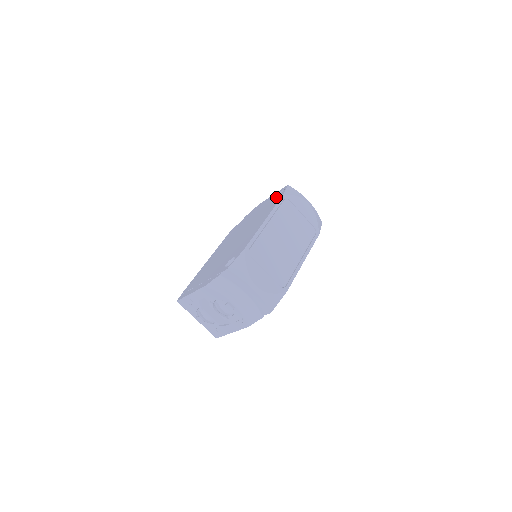
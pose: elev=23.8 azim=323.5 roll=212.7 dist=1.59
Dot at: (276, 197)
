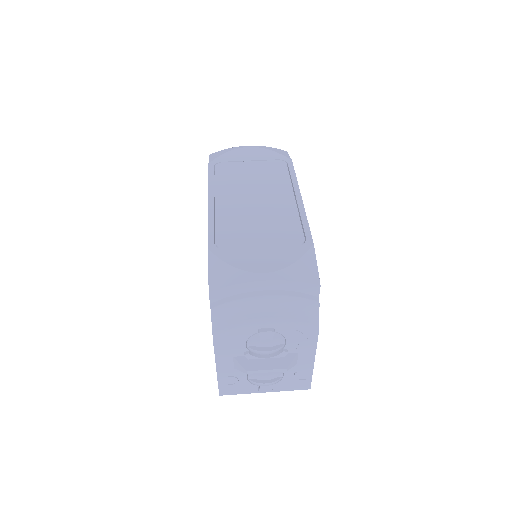
Dot at: occluded
